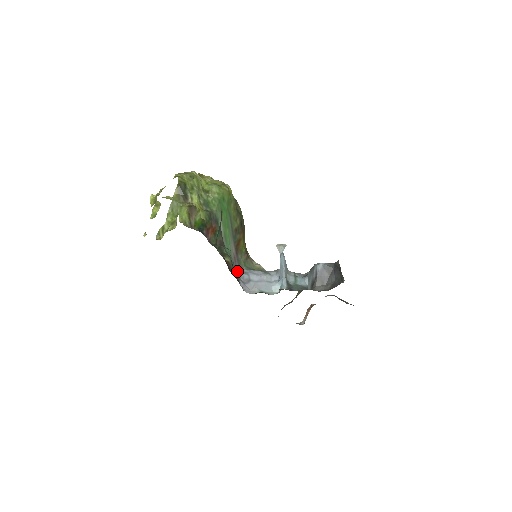
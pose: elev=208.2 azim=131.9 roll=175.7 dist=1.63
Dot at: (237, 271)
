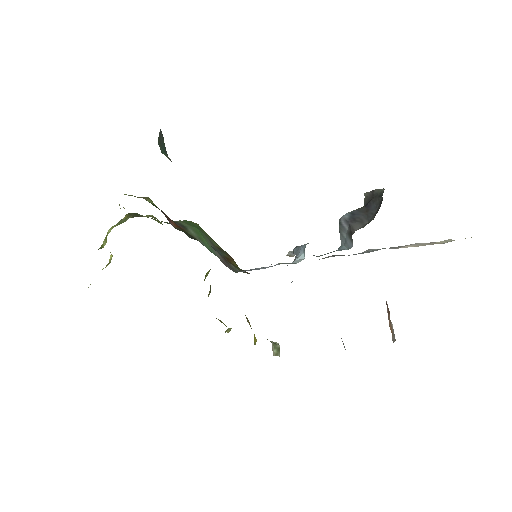
Dot at: occluded
